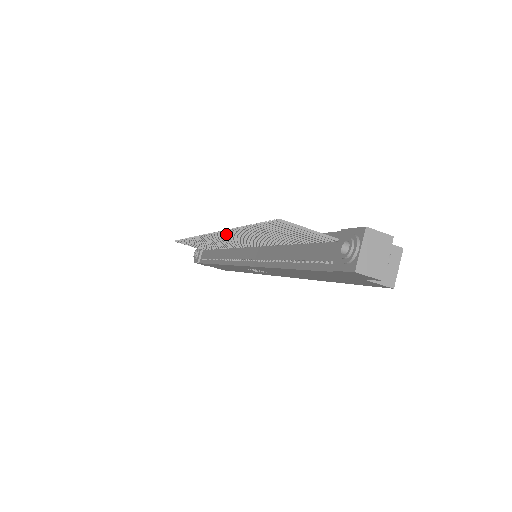
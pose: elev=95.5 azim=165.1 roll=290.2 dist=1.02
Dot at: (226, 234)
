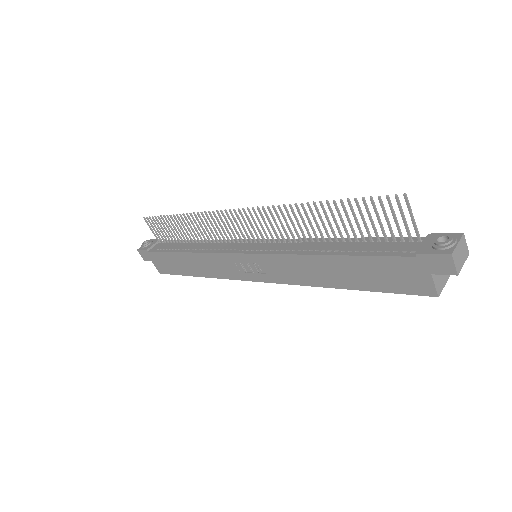
Dot at: (276, 211)
